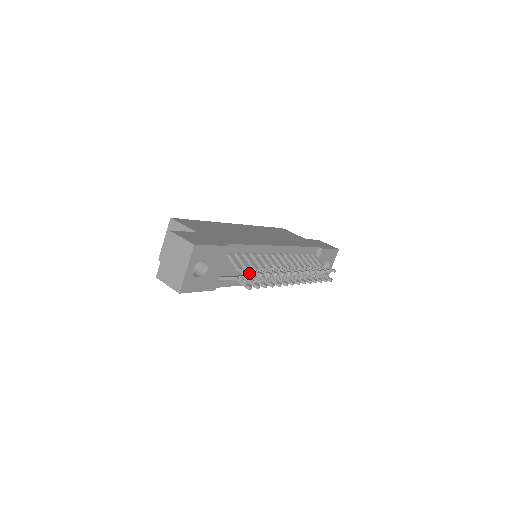
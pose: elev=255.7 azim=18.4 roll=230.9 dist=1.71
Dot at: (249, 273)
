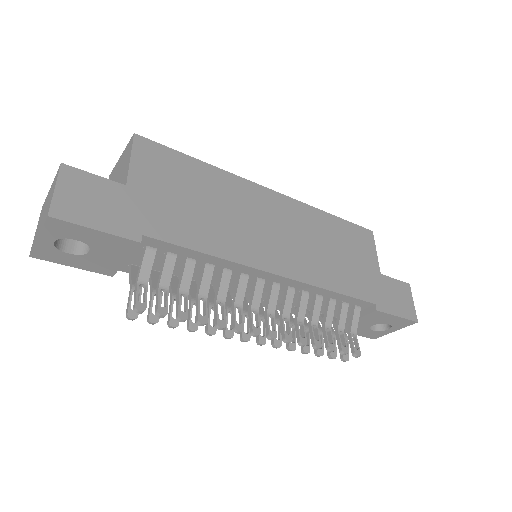
Dot at: (135, 301)
